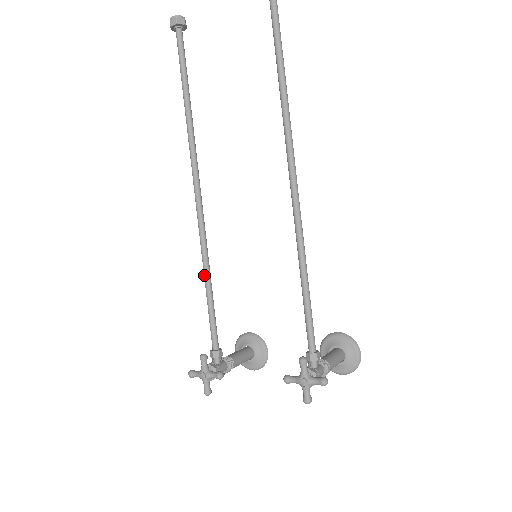
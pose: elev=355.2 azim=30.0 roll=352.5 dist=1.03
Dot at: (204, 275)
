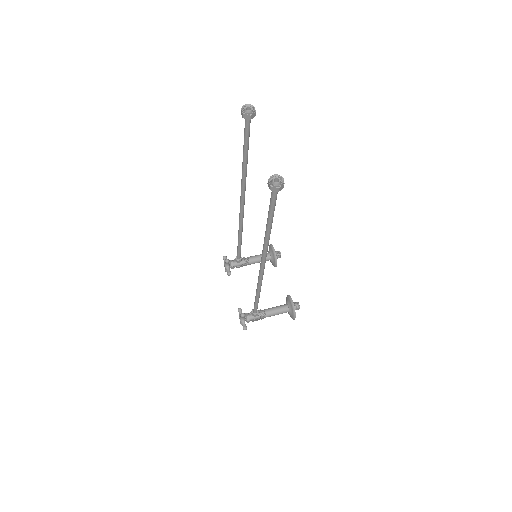
Dot at: (238, 234)
